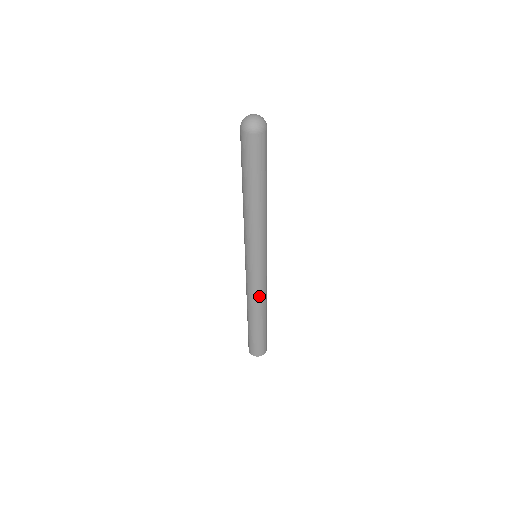
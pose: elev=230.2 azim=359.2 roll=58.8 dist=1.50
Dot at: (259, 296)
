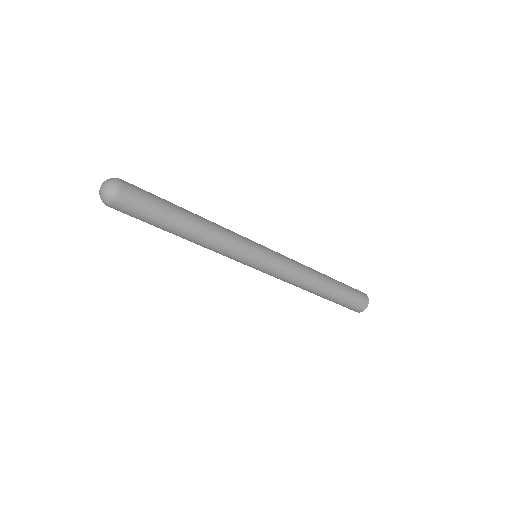
Dot at: (291, 283)
